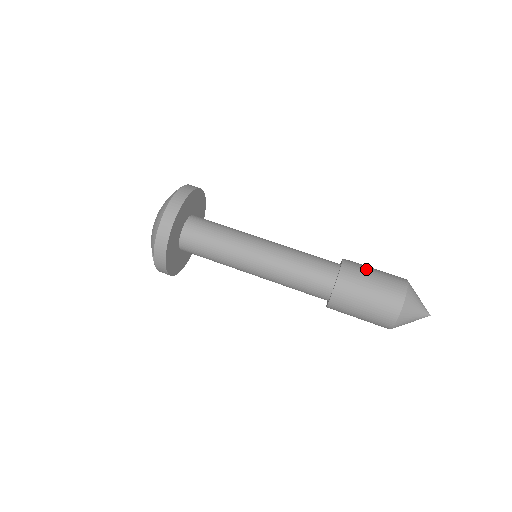
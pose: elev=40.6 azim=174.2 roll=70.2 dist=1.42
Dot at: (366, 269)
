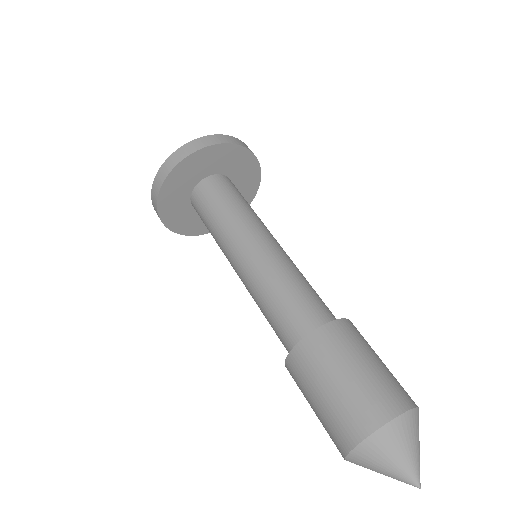
Dot at: occluded
